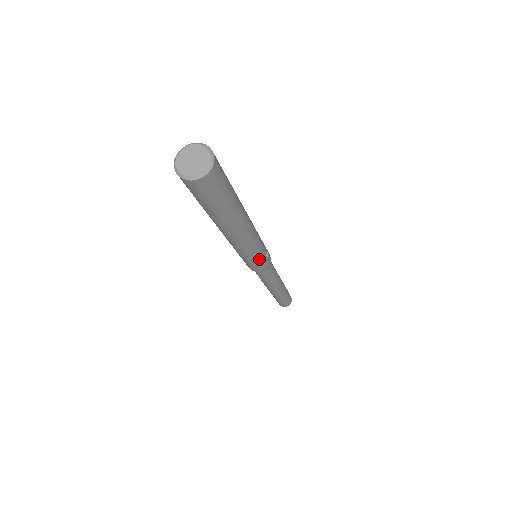
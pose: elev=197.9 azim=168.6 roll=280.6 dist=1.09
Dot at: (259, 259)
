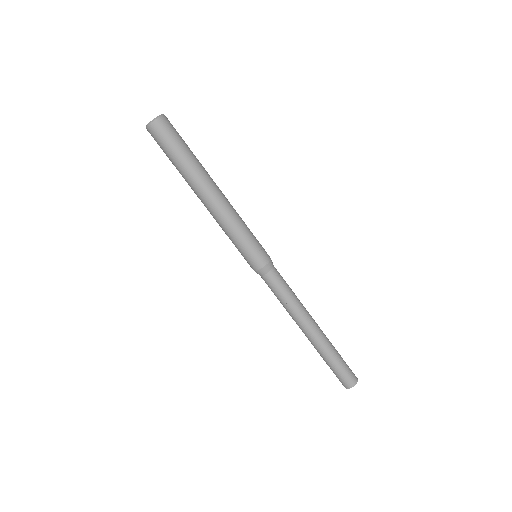
Dot at: (247, 244)
